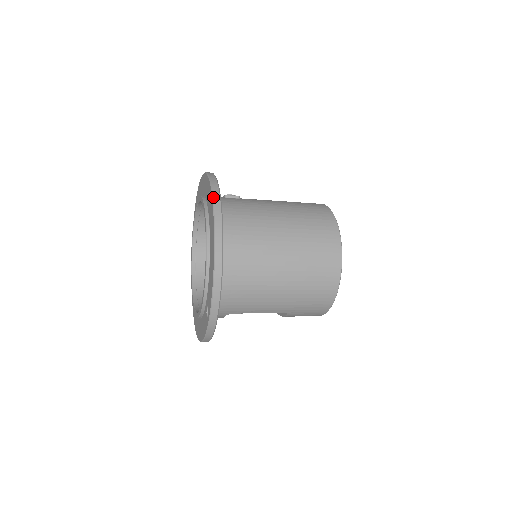
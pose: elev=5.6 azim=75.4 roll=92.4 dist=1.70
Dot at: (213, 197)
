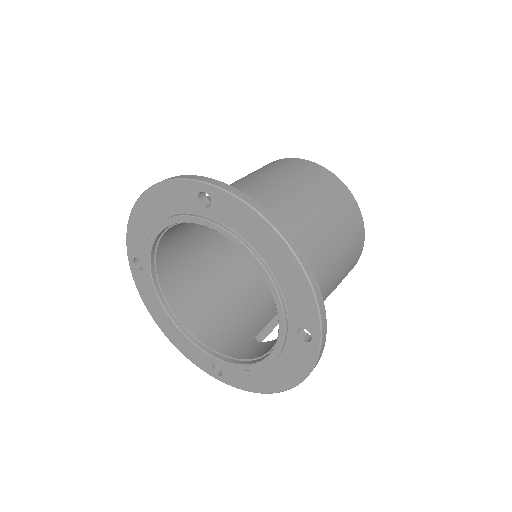
Dot at: (224, 189)
